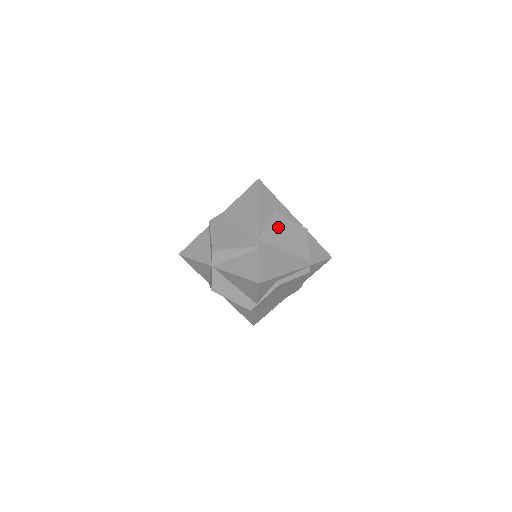
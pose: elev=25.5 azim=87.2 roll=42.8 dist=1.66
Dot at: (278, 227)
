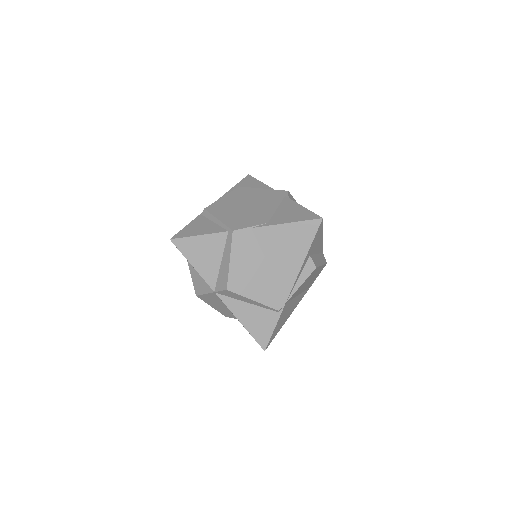
Dot at: (308, 279)
